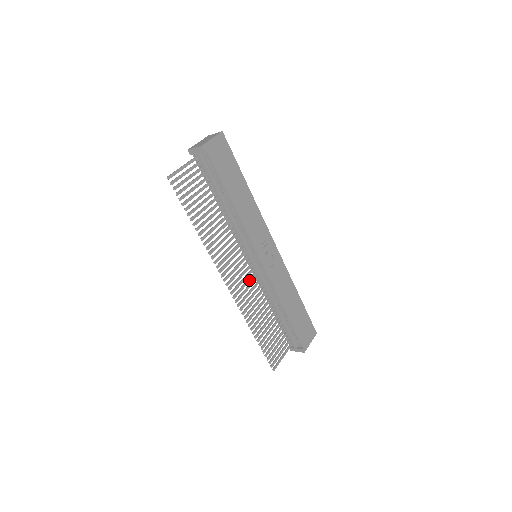
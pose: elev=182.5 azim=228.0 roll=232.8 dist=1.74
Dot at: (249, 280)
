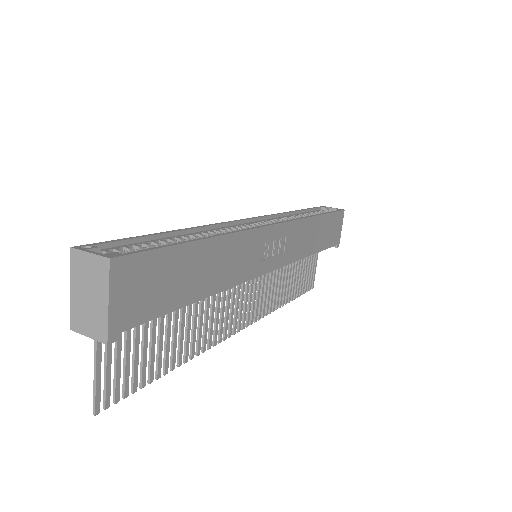
Dot at: (260, 281)
